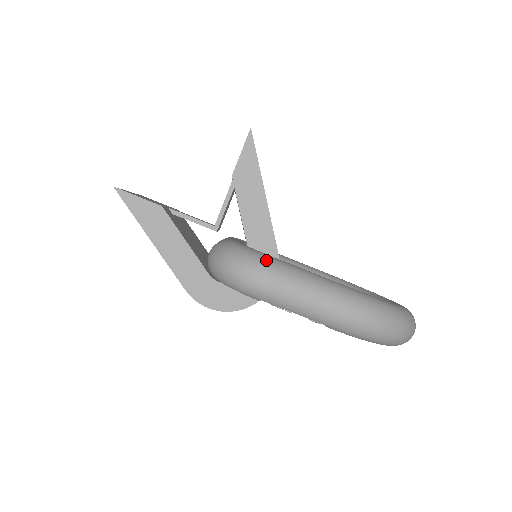
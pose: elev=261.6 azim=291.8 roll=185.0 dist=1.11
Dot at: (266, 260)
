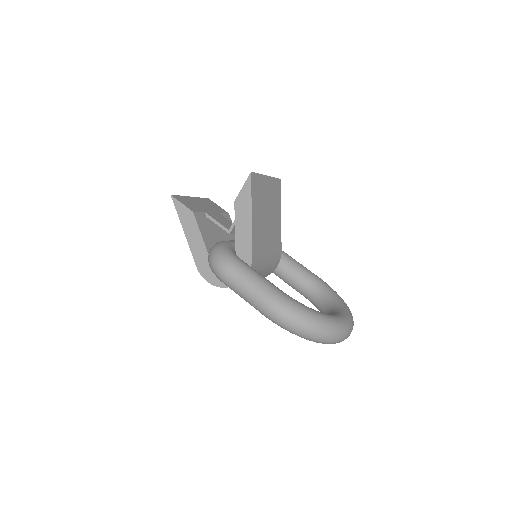
Dot at: (230, 260)
